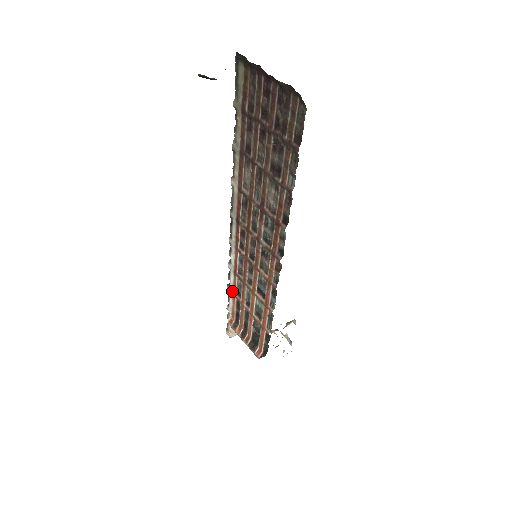
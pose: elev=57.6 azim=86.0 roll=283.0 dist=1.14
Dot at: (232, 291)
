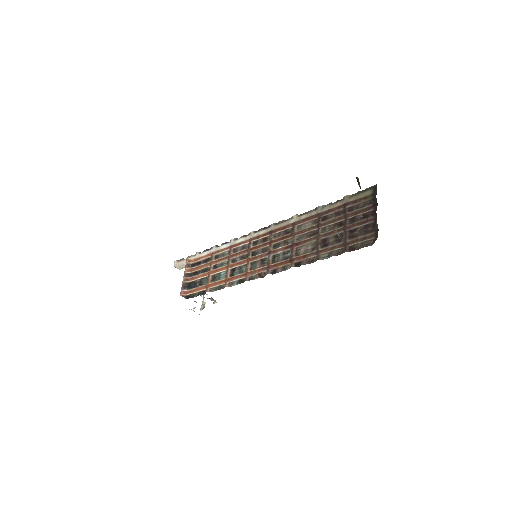
Dot at: (215, 251)
